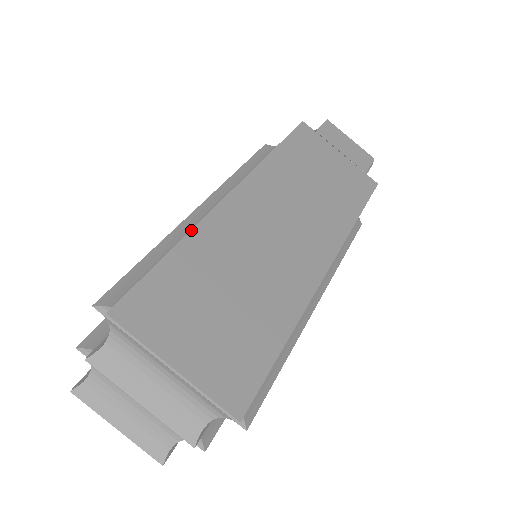
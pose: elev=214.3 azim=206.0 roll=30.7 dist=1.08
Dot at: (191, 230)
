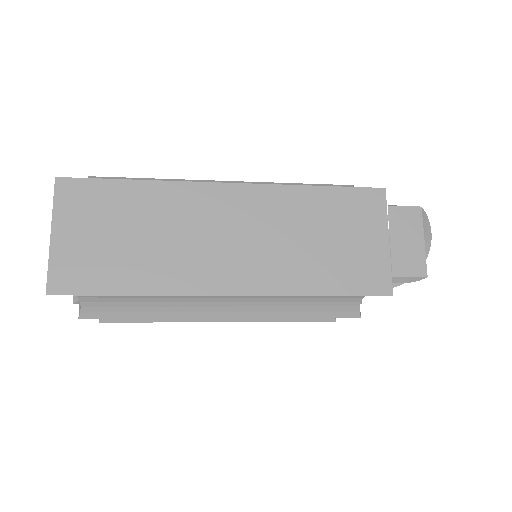
Dot at: occluded
